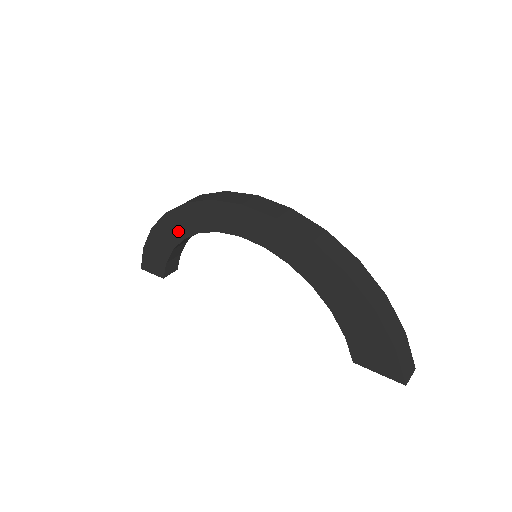
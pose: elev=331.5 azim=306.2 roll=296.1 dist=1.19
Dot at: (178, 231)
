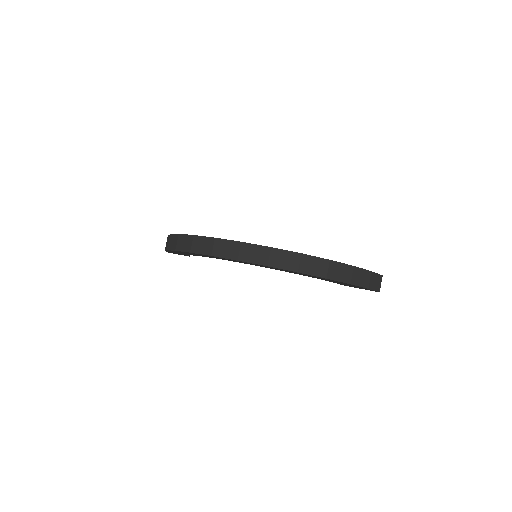
Dot at: (191, 254)
